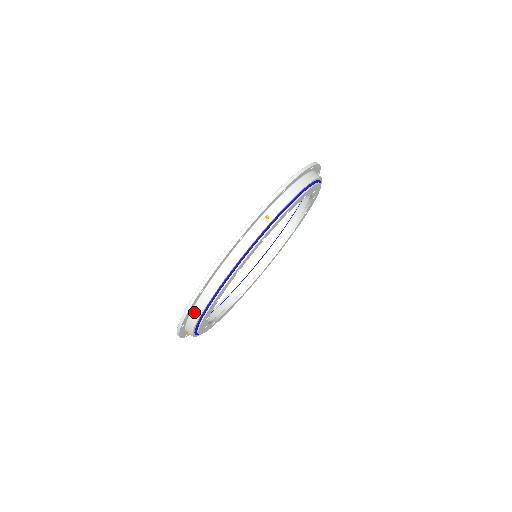
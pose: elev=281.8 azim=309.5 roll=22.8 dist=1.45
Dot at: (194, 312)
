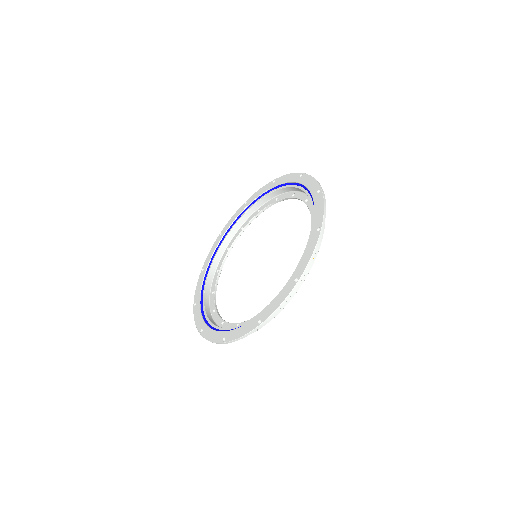
Dot at: occluded
